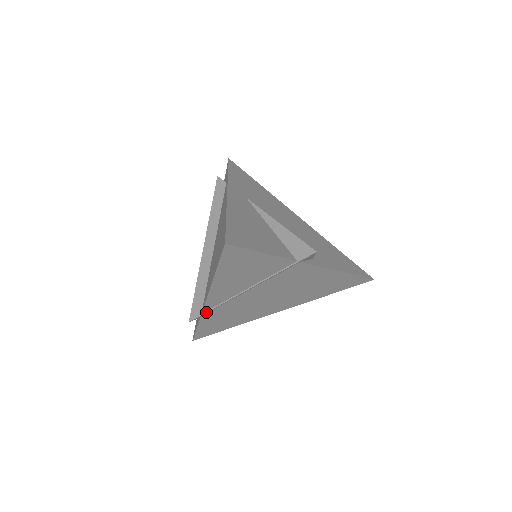
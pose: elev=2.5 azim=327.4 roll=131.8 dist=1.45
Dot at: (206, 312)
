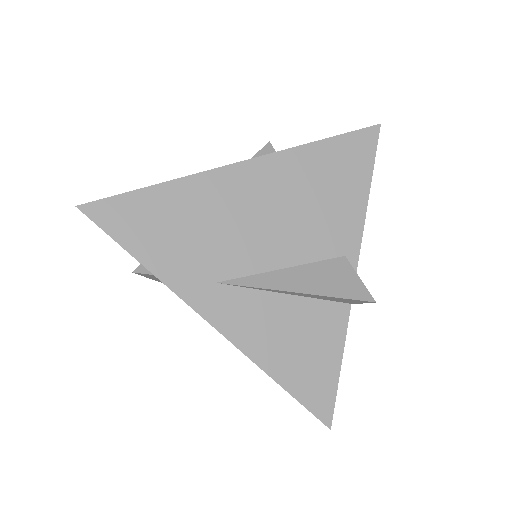
Dot at: occluded
